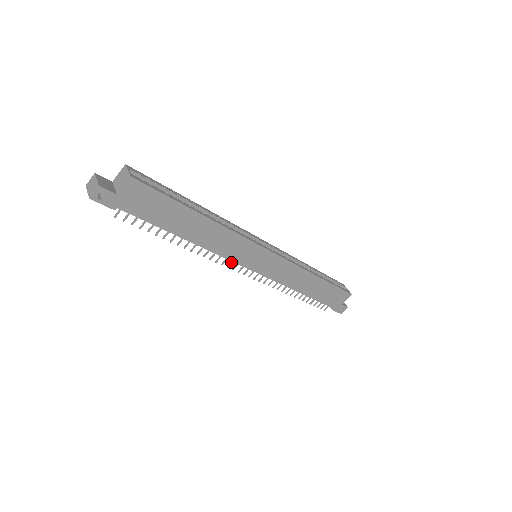
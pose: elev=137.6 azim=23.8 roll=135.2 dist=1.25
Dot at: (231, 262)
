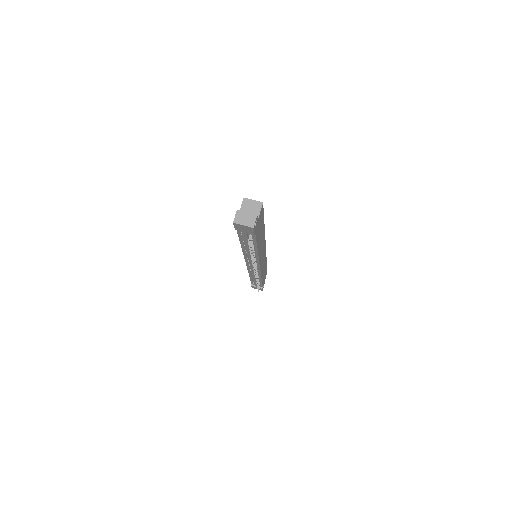
Dot at: (255, 264)
